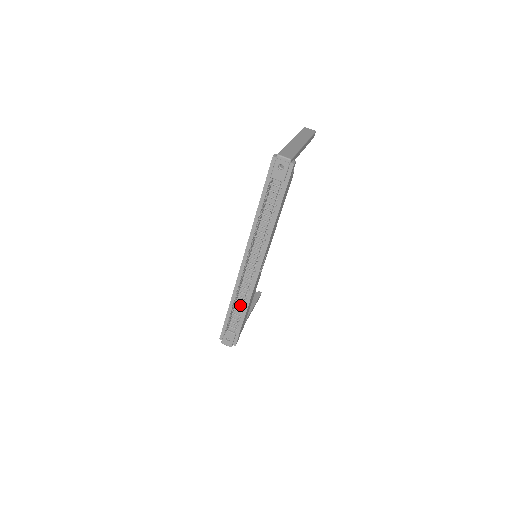
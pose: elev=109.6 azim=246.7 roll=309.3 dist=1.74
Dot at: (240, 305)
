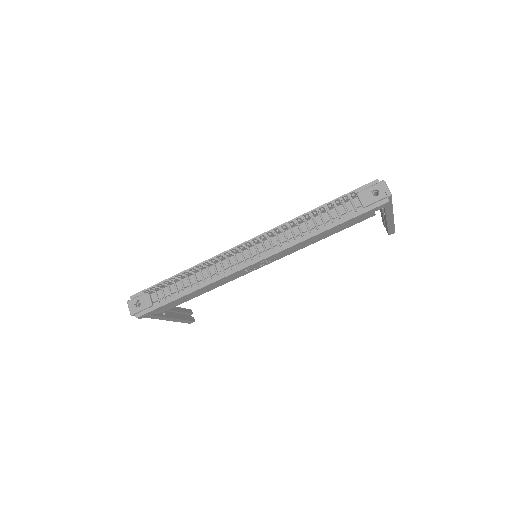
Dot at: (191, 281)
